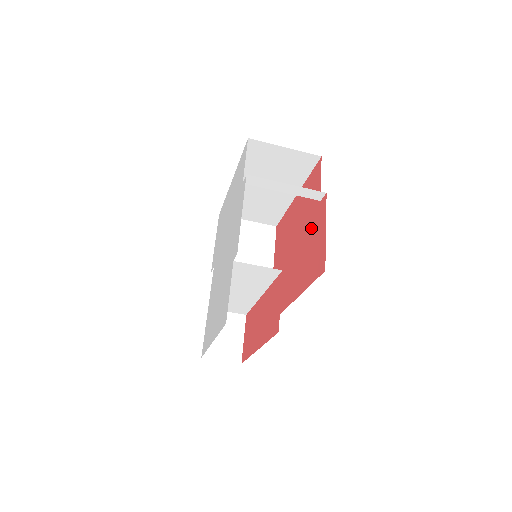
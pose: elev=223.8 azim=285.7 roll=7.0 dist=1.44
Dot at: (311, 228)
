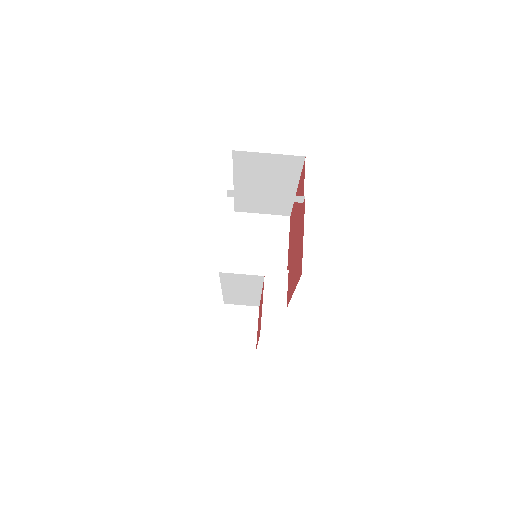
Dot at: (299, 228)
